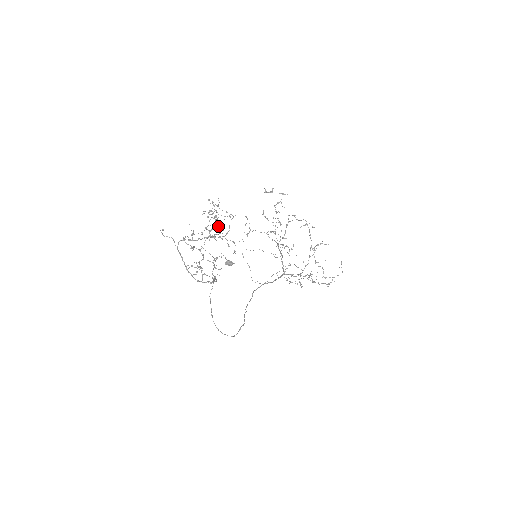
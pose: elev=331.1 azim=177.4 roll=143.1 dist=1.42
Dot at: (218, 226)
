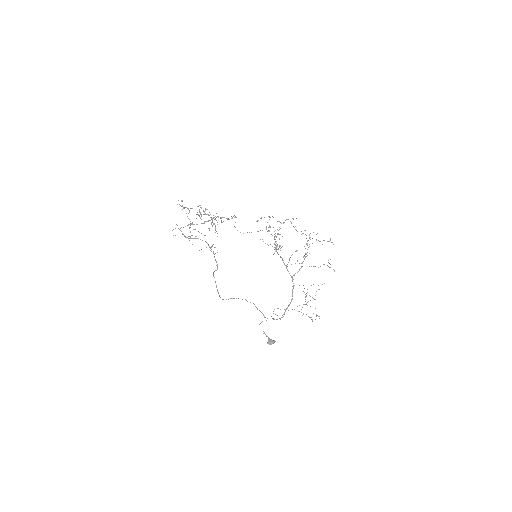
Dot at: occluded
